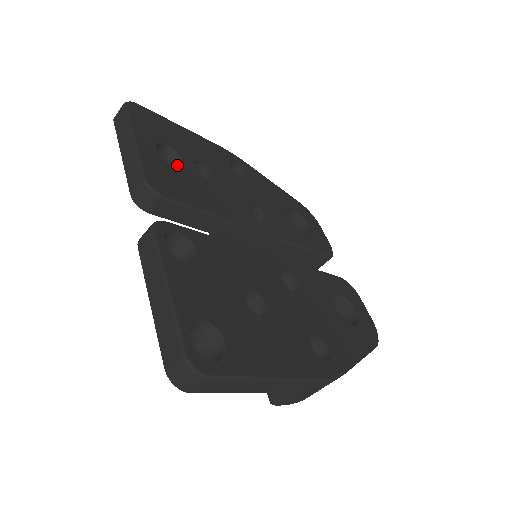
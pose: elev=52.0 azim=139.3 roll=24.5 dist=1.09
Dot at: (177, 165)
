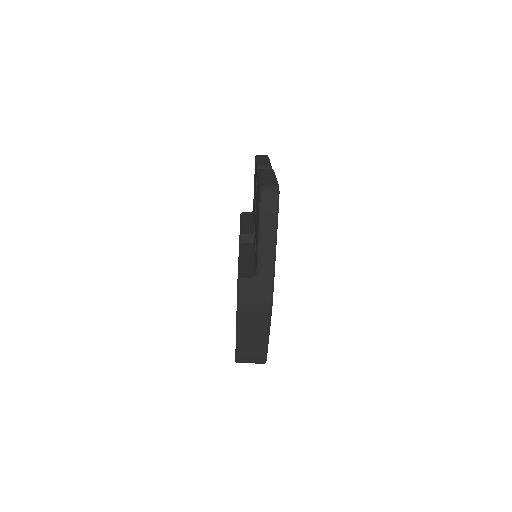
Dot at: occluded
